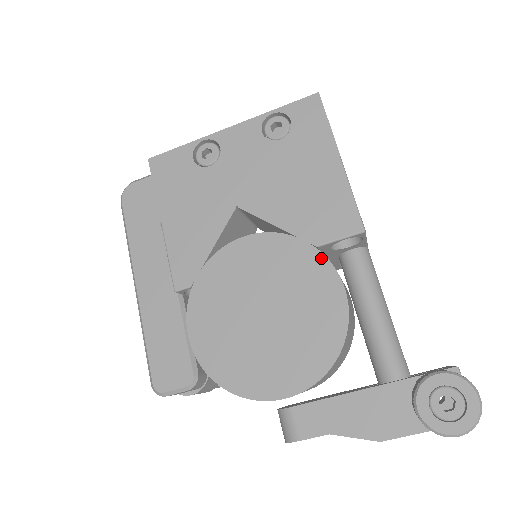
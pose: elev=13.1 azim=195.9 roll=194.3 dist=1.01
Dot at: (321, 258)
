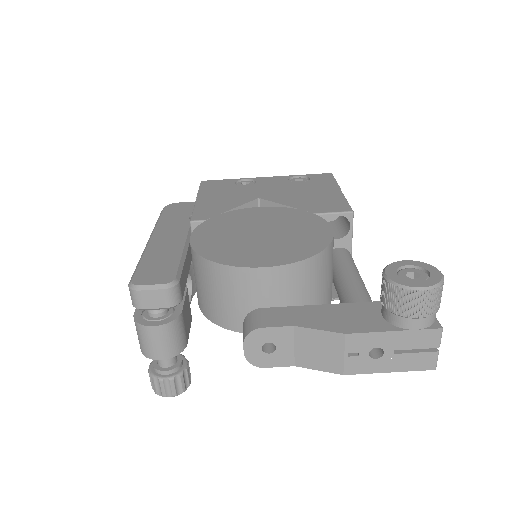
Dot at: (317, 217)
